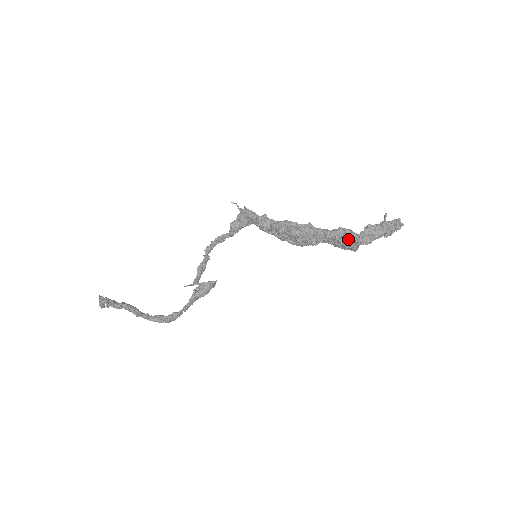
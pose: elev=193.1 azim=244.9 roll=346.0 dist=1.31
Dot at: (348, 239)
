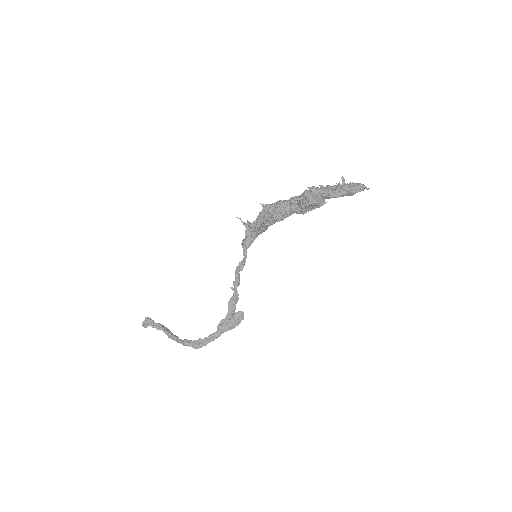
Dot at: (304, 192)
